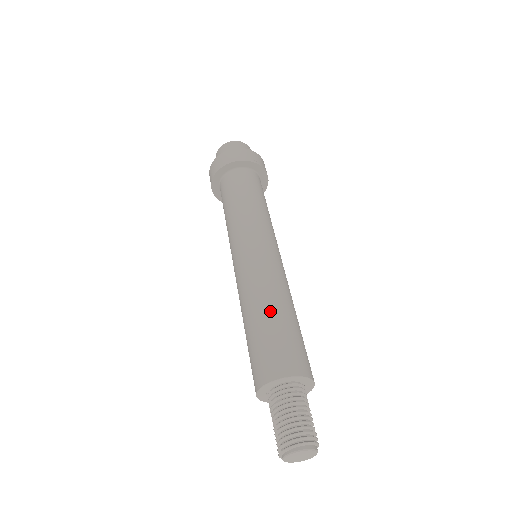
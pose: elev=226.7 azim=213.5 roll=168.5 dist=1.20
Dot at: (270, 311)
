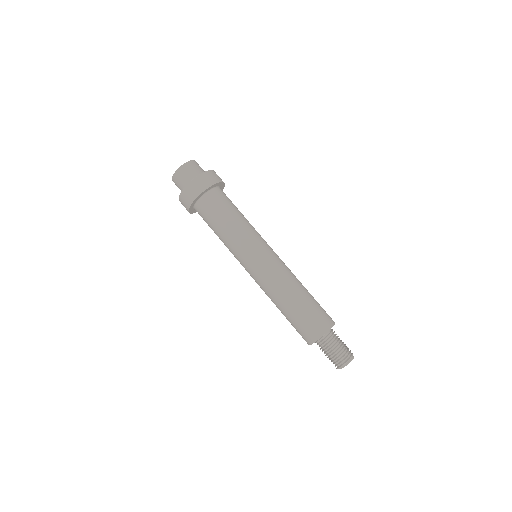
Dot at: (298, 296)
